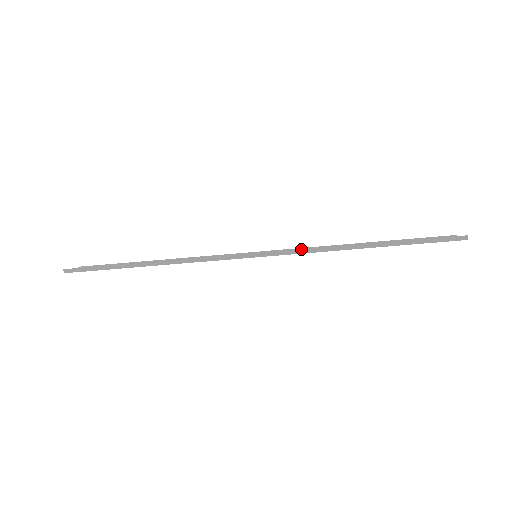
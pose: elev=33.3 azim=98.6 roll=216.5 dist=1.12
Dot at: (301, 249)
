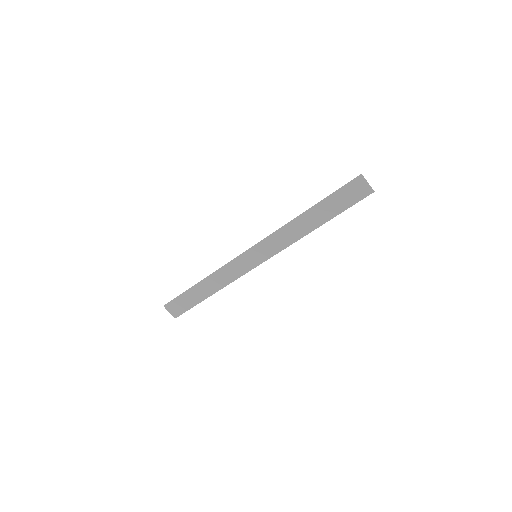
Dot at: (274, 232)
